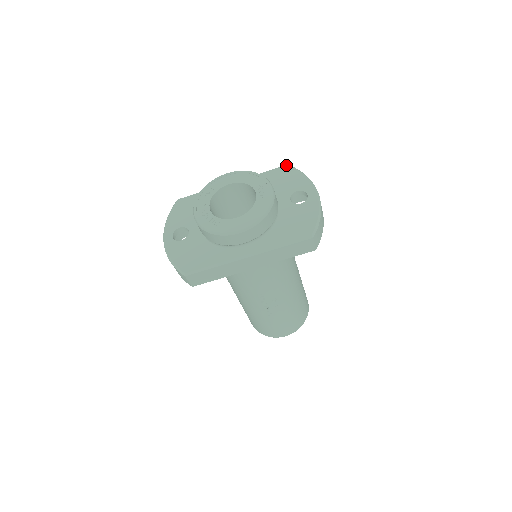
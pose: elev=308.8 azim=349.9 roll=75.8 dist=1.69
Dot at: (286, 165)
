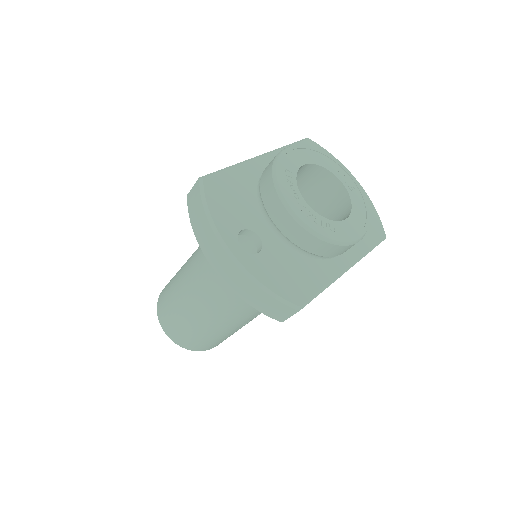
Dot at: (308, 139)
